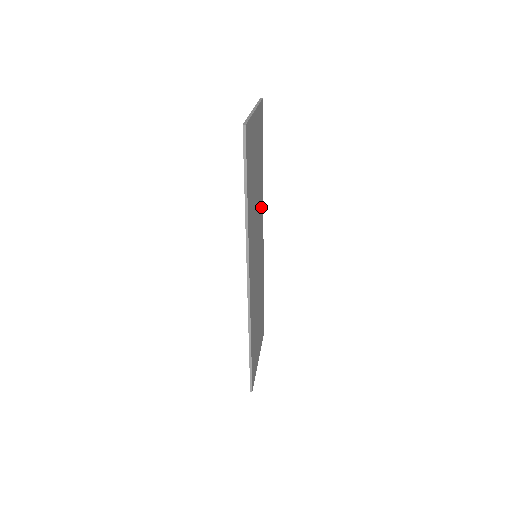
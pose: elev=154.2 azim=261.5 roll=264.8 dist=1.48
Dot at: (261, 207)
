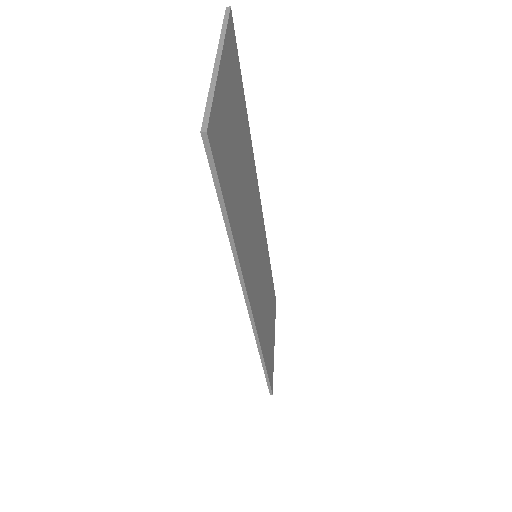
Dot at: (253, 180)
